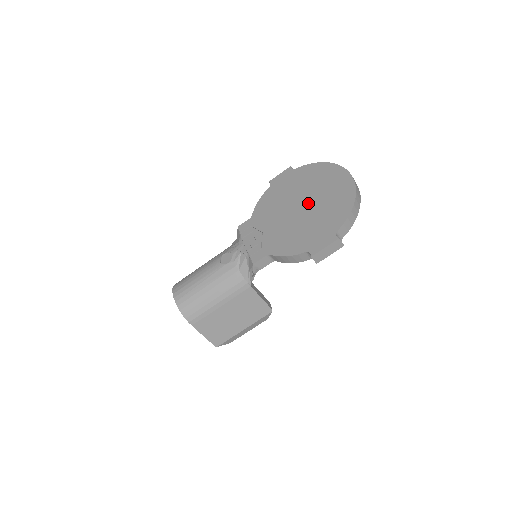
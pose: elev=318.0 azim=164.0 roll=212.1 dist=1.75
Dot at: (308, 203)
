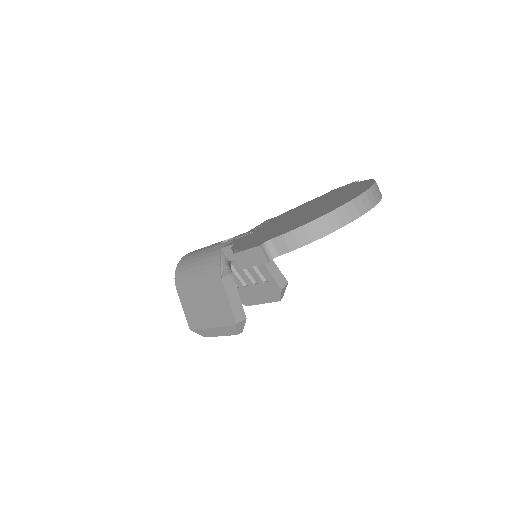
Dot at: (307, 211)
